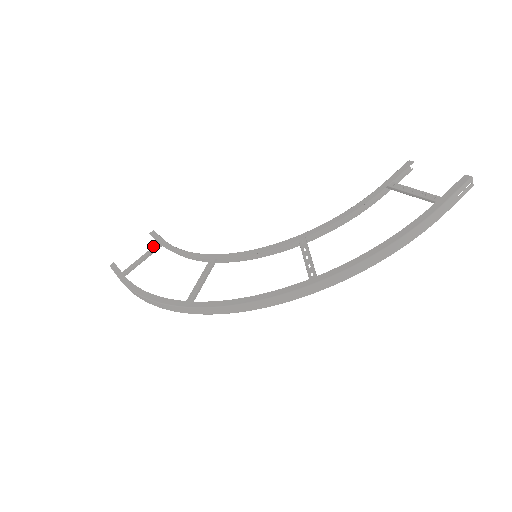
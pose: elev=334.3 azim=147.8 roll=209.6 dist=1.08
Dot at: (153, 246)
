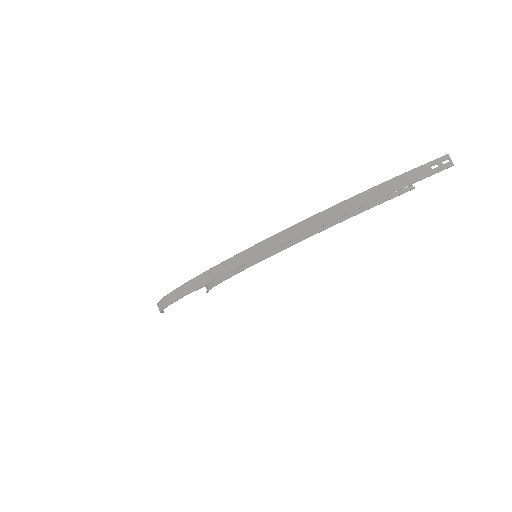
Dot at: occluded
